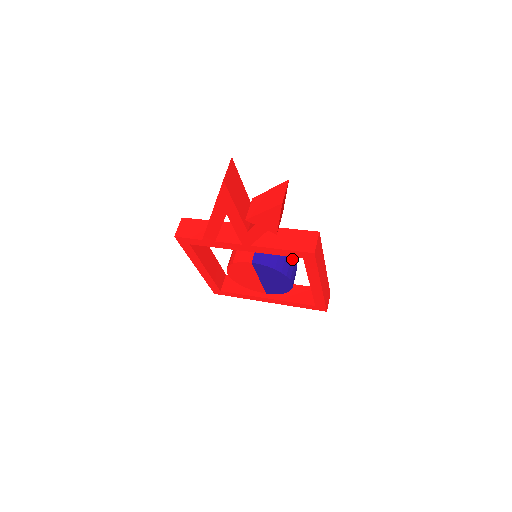
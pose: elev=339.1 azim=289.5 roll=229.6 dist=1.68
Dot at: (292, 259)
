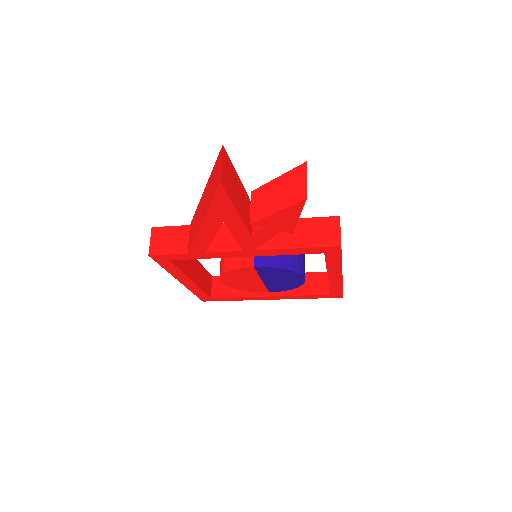
Dot at: occluded
